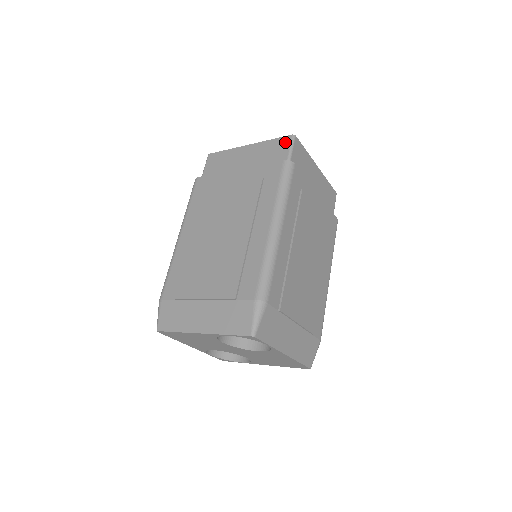
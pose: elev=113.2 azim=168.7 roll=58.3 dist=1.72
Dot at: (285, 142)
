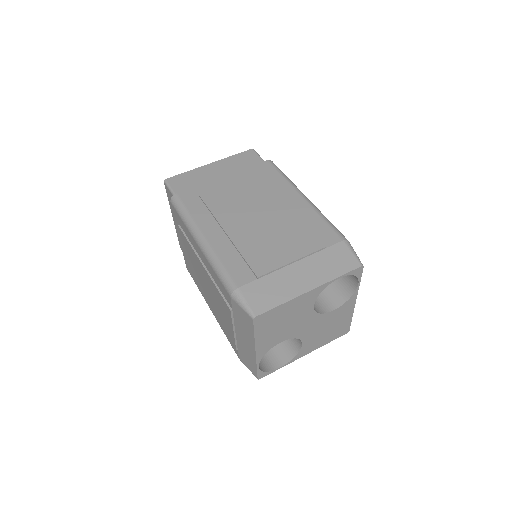
Dot at: (250, 154)
